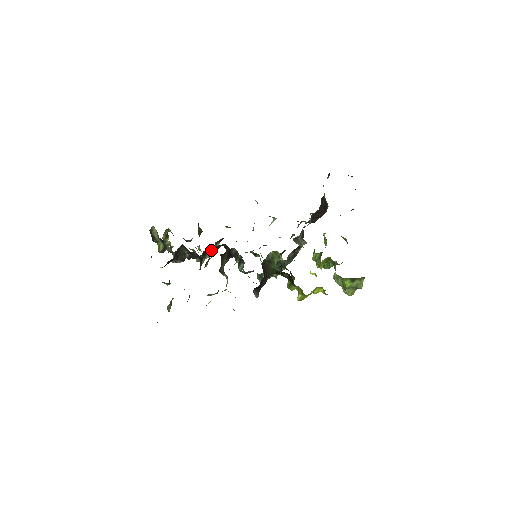
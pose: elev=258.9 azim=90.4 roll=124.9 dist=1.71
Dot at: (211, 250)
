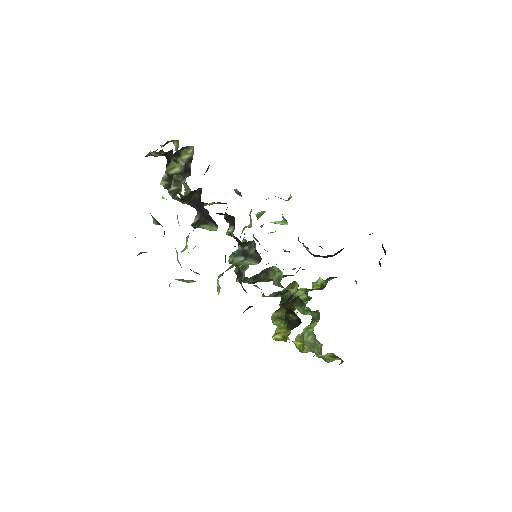
Dot at: occluded
